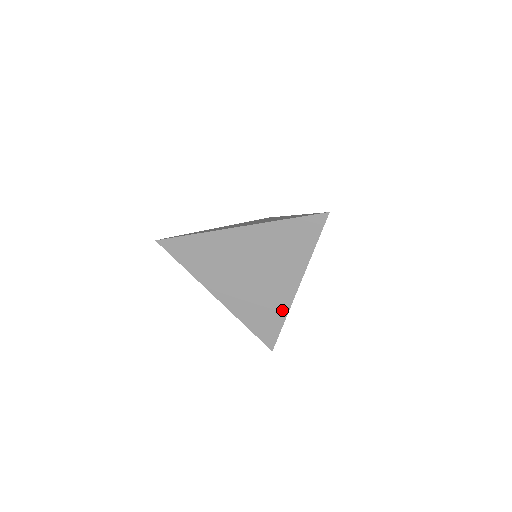
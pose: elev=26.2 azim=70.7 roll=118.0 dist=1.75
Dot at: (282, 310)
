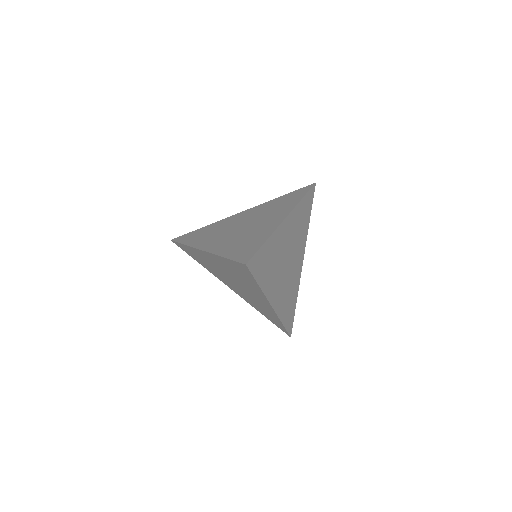
Dot at: (274, 316)
